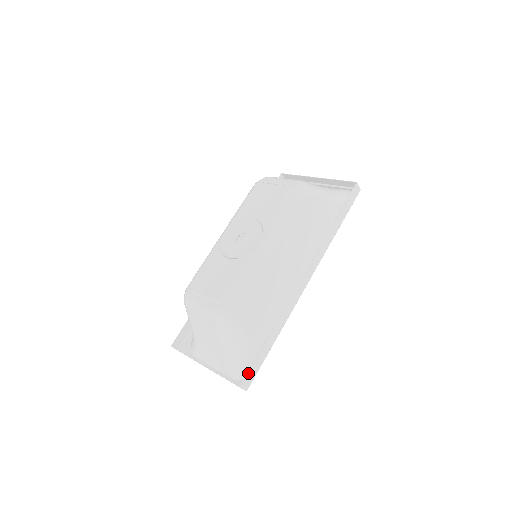
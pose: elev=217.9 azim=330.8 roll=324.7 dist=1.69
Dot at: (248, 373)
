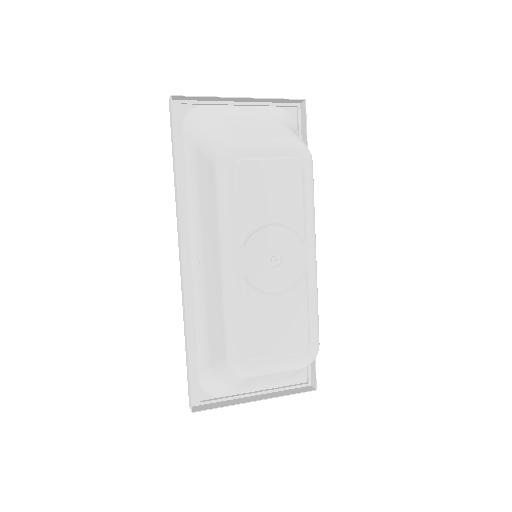
Dot at: occluded
